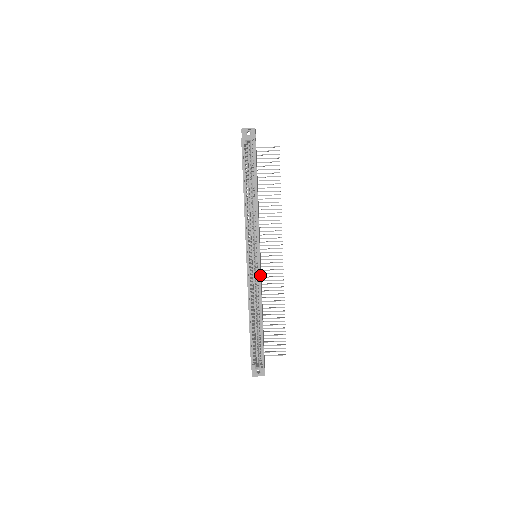
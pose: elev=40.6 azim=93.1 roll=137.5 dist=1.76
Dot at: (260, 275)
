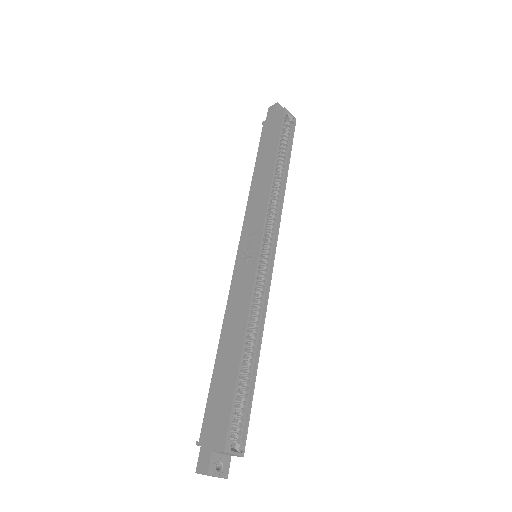
Dot at: occluded
